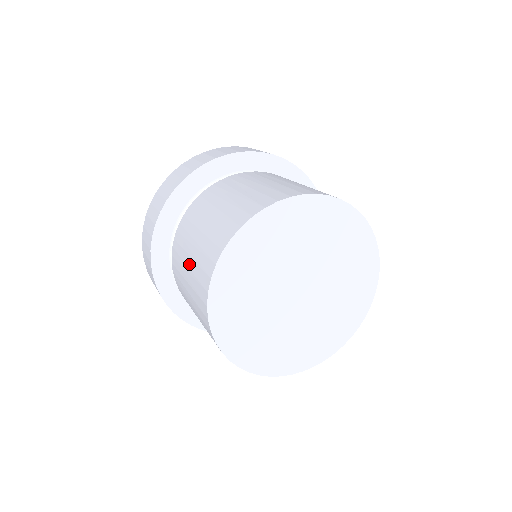
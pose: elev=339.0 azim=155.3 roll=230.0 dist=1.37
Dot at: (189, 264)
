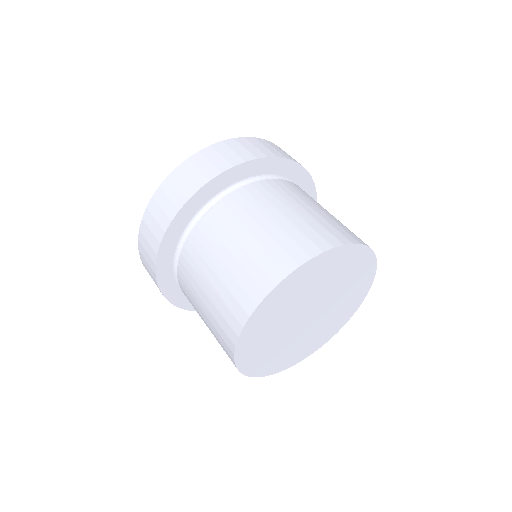
Dot at: occluded
